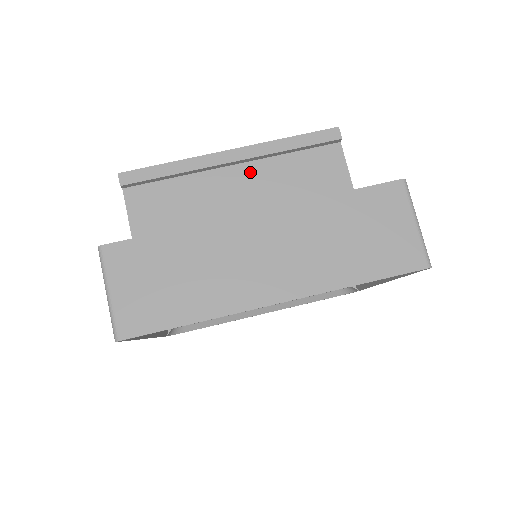
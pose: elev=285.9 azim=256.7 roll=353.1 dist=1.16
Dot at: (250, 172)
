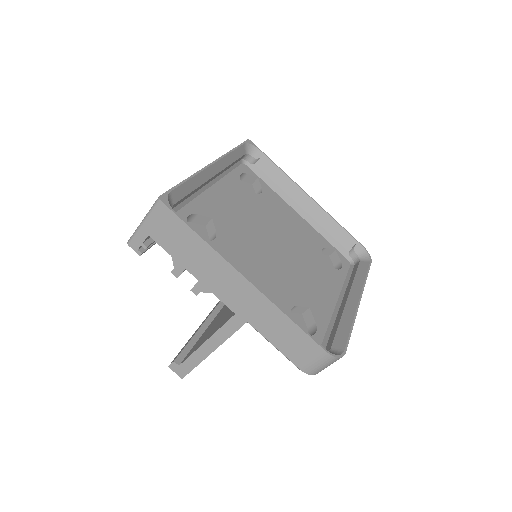
Dot at: occluded
